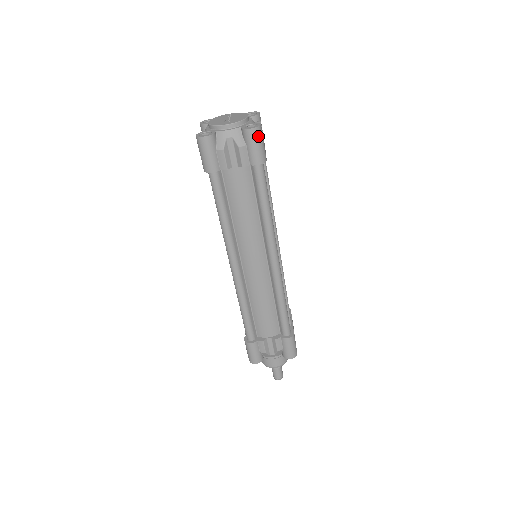
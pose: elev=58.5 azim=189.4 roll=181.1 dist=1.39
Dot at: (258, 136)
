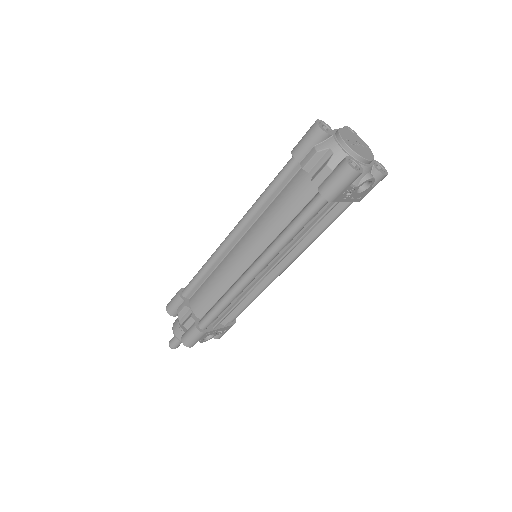
Dot at: (346, 176)
